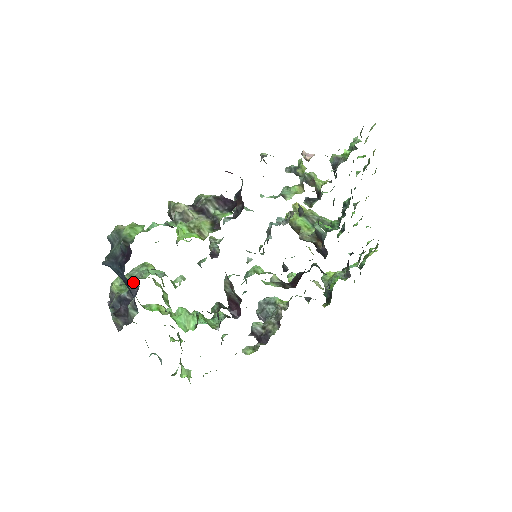
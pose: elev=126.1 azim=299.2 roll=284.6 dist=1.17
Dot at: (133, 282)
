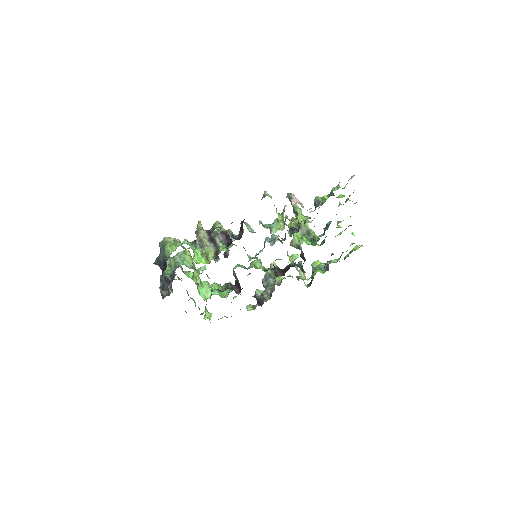
Dot at: (173, 270)
